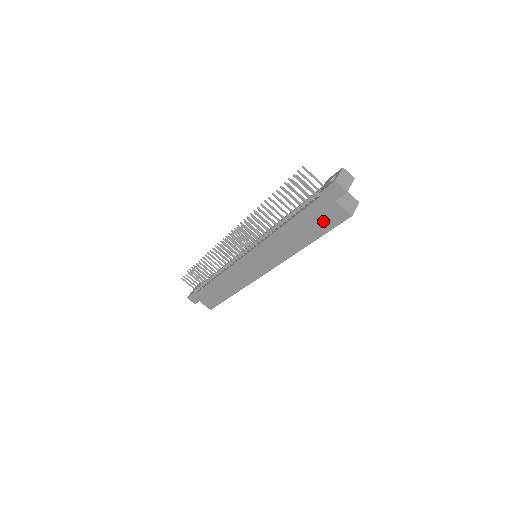
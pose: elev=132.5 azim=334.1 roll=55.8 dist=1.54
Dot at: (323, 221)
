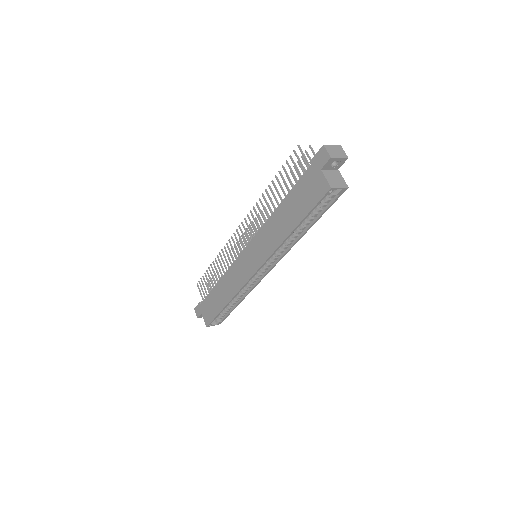
Dot at: (308, 197)
